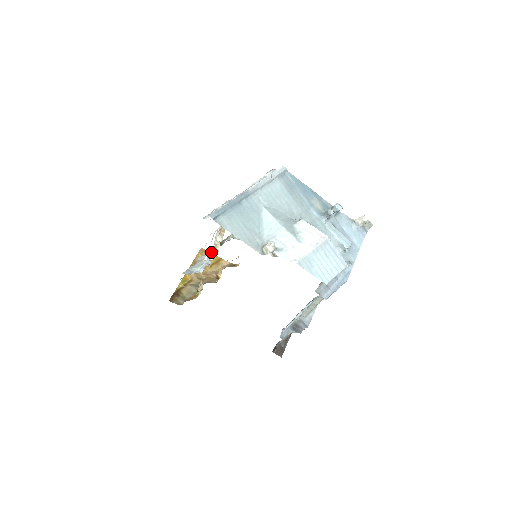
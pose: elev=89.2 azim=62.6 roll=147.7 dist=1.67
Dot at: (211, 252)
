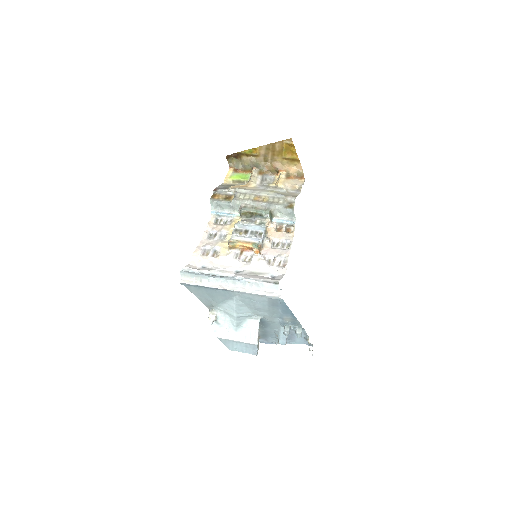
Dot at: (240, 211)
